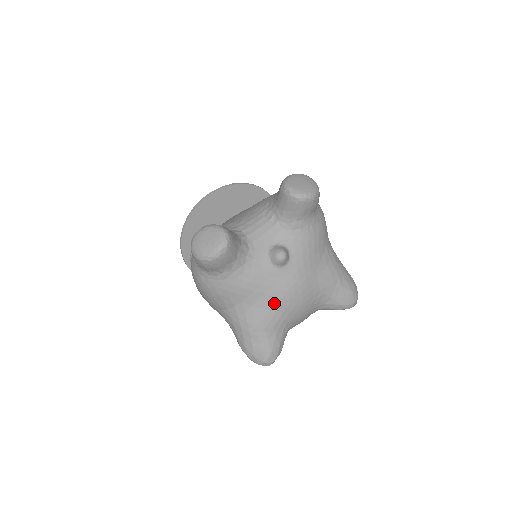
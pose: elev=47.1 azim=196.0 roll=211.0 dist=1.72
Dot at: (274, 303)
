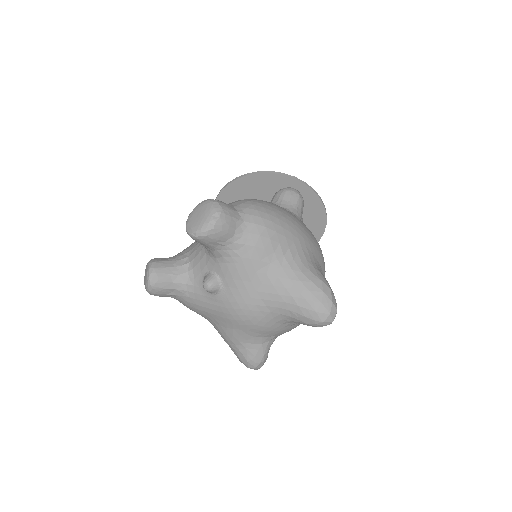
Dot at: (227, 323)
